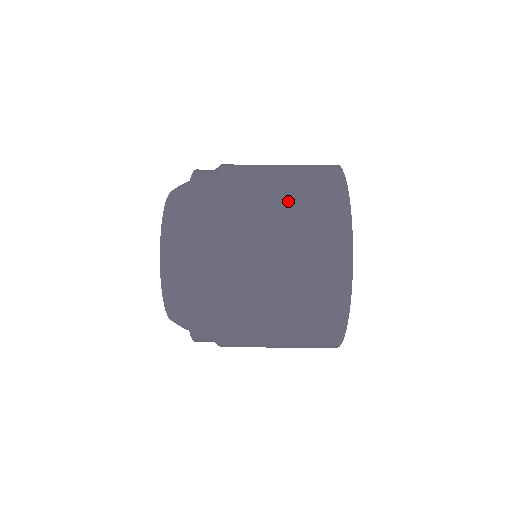
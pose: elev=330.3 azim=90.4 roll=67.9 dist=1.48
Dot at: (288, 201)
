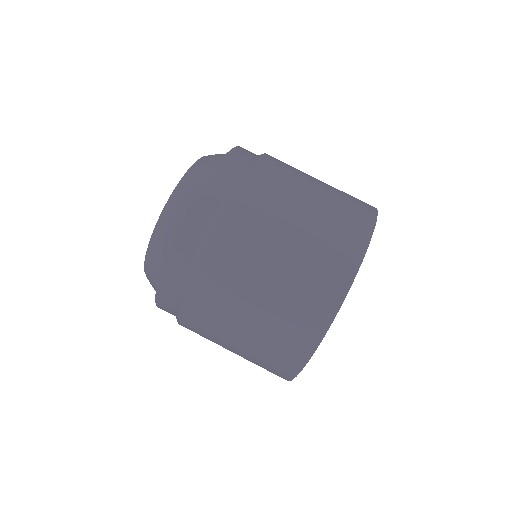
Dot at: (271, 292)
